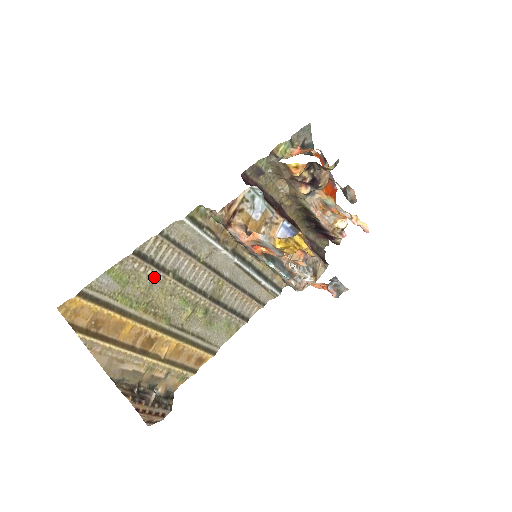
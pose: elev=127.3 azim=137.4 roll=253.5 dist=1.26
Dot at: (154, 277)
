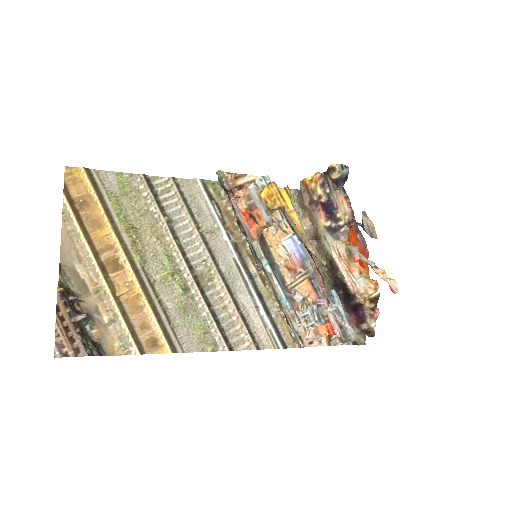
Dot at: (151, 210)
